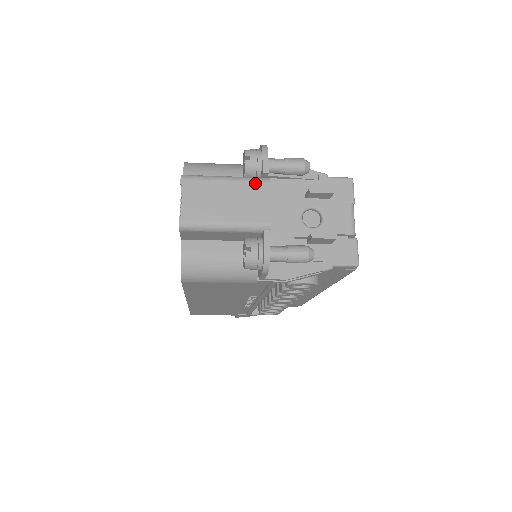
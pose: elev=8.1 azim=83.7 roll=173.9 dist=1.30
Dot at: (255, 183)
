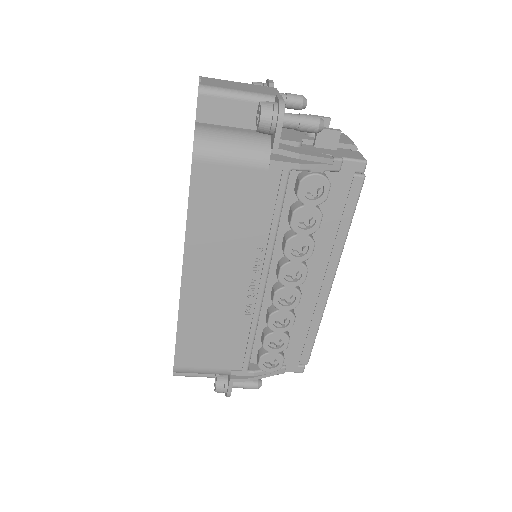
Dot at: (264, 86)
